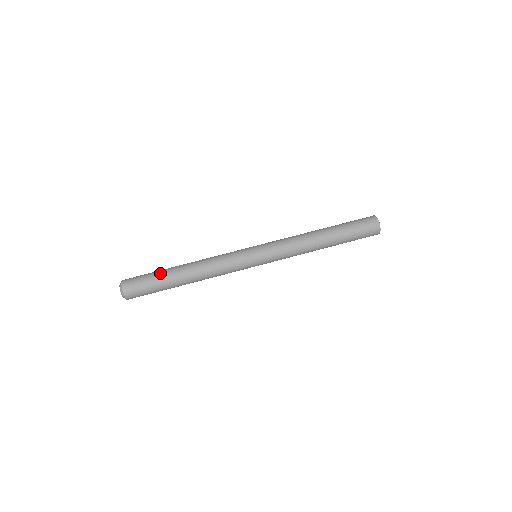
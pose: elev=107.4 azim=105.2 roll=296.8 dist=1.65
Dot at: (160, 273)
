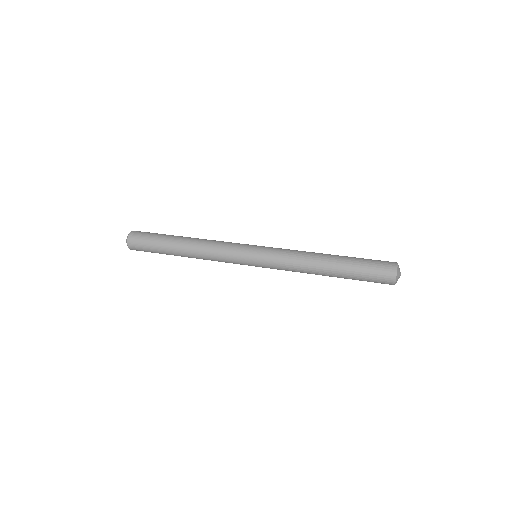
Dot at: occluded
